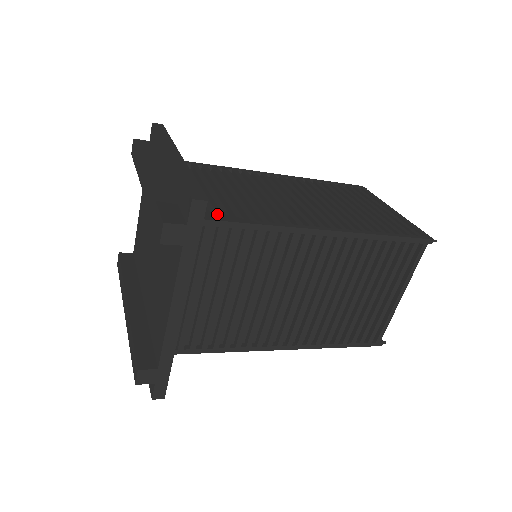
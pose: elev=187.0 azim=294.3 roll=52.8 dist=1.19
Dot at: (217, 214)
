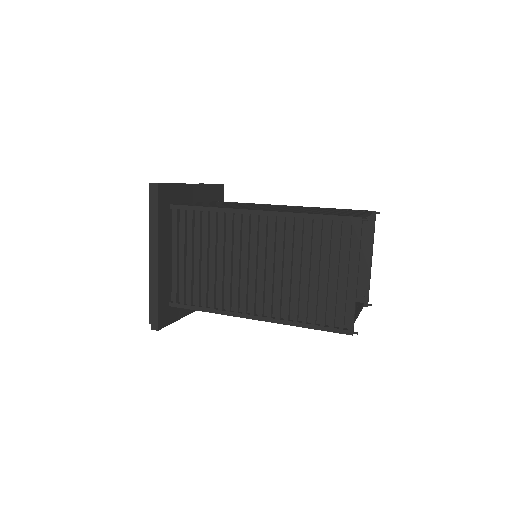
Dot at: (189, 290)
